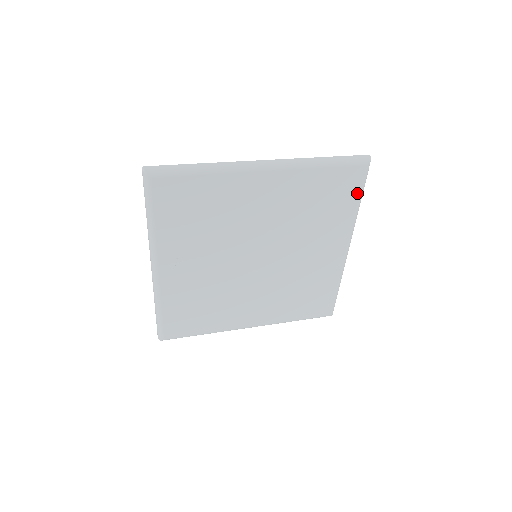
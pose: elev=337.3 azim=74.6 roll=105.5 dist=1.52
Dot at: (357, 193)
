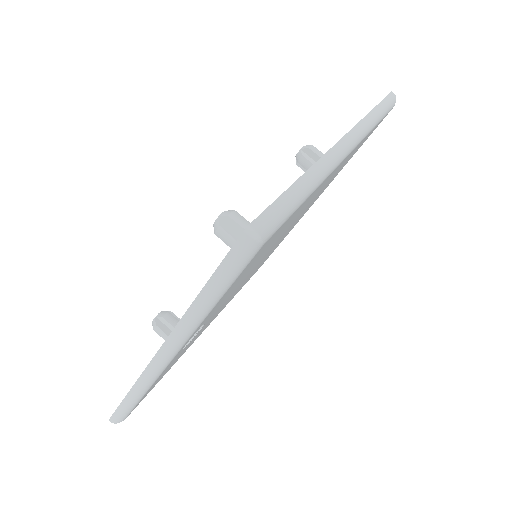
Dot at: occluded
